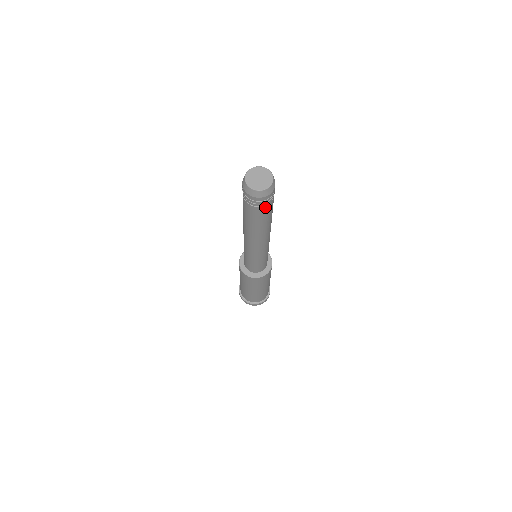
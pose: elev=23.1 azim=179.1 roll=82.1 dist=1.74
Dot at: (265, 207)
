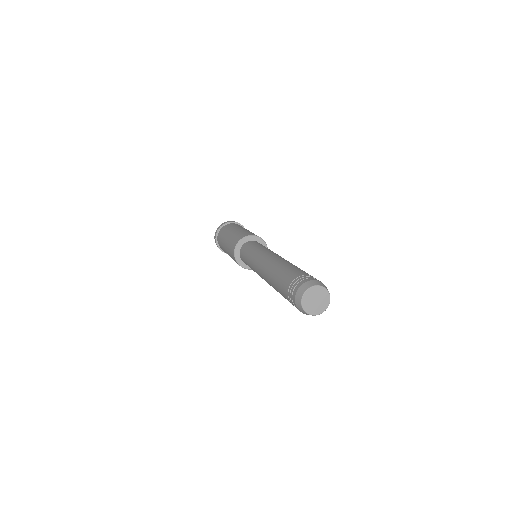
Dot at: occluded
